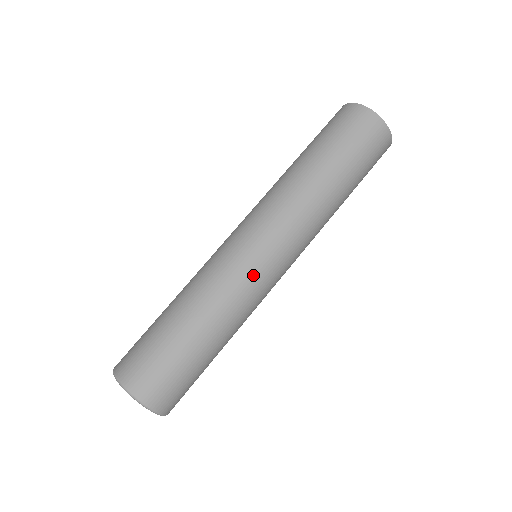
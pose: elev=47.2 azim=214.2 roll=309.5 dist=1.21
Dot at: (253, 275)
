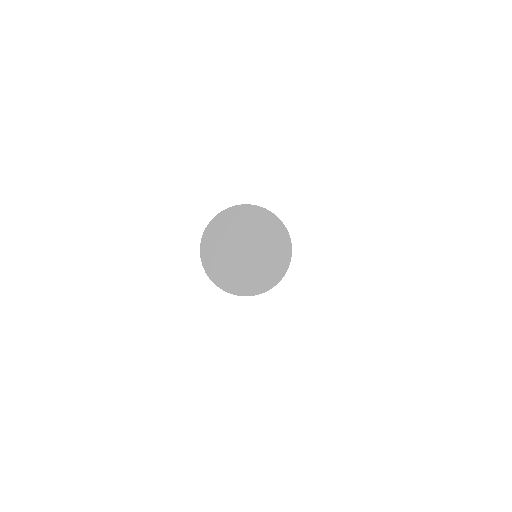
Dot at: occluded
